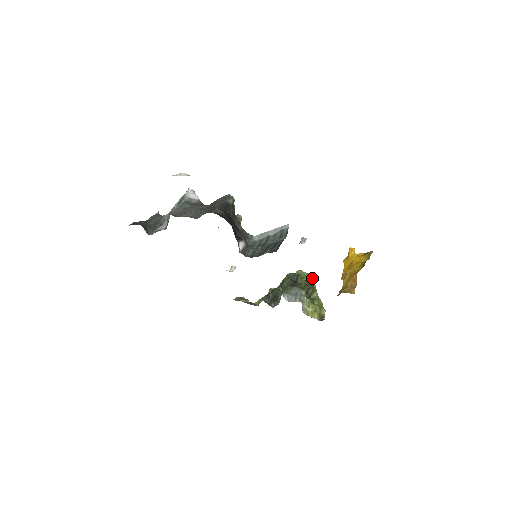
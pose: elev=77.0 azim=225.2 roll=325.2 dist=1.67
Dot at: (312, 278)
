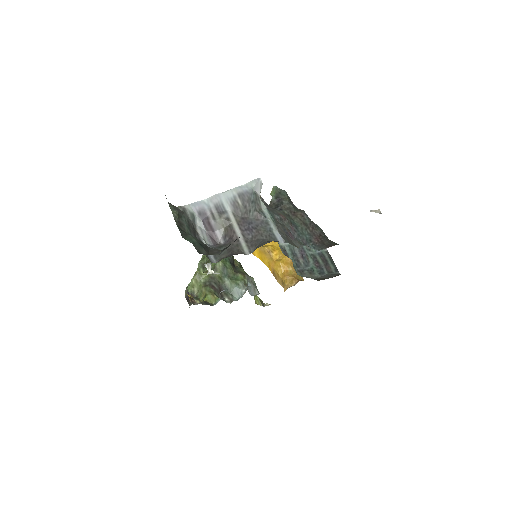
Dot at: occluded
